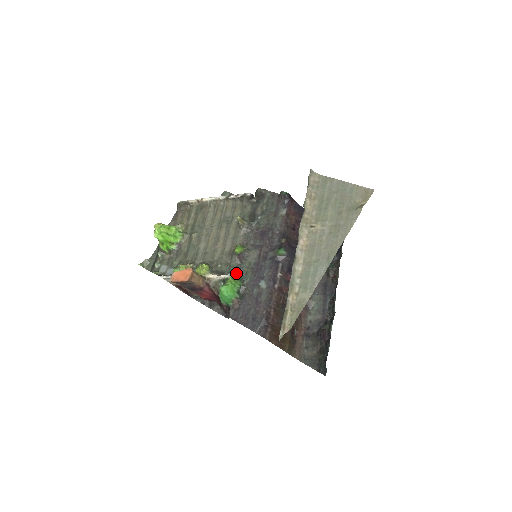
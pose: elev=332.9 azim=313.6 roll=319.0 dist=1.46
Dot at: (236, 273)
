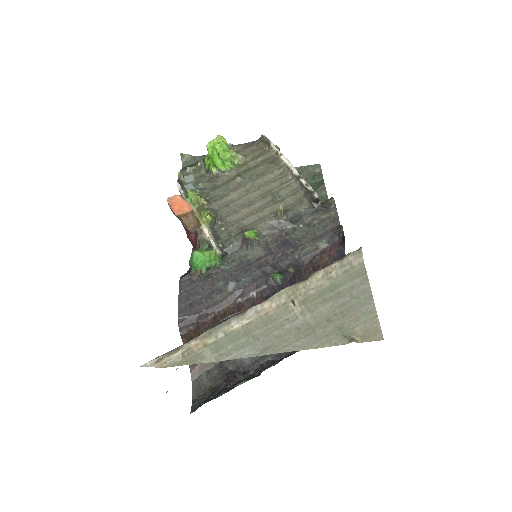
Dot at: (226, 251)
